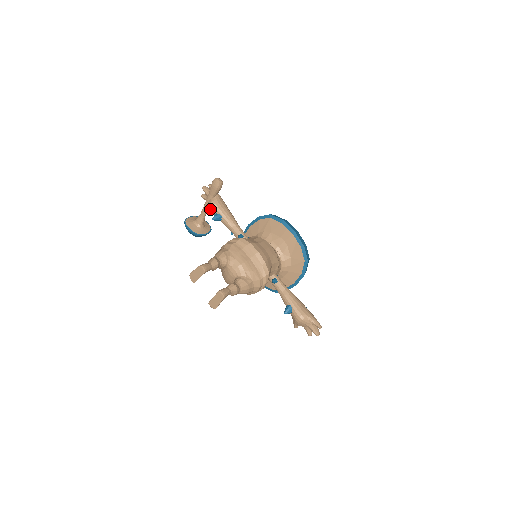
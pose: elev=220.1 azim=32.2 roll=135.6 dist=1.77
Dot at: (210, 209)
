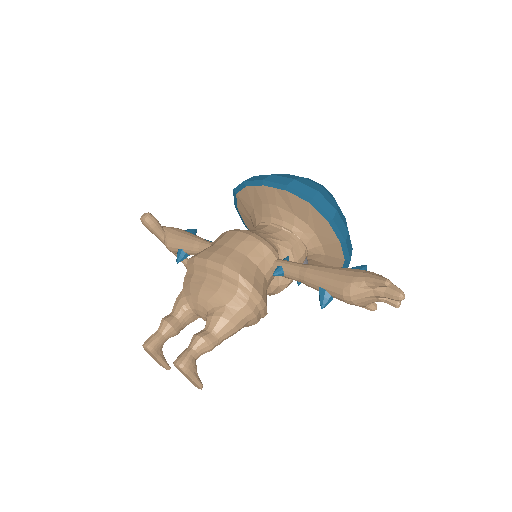
Dot at: occluded
